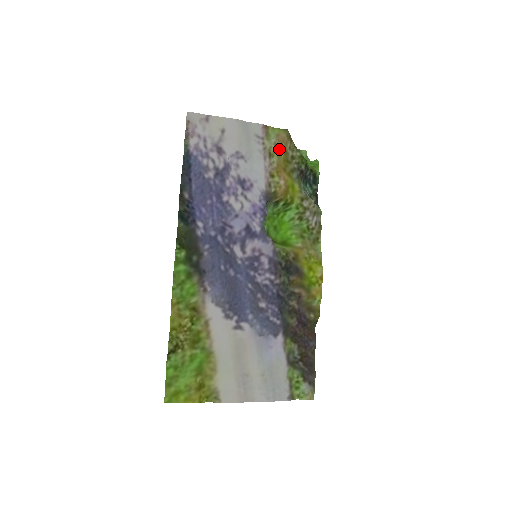
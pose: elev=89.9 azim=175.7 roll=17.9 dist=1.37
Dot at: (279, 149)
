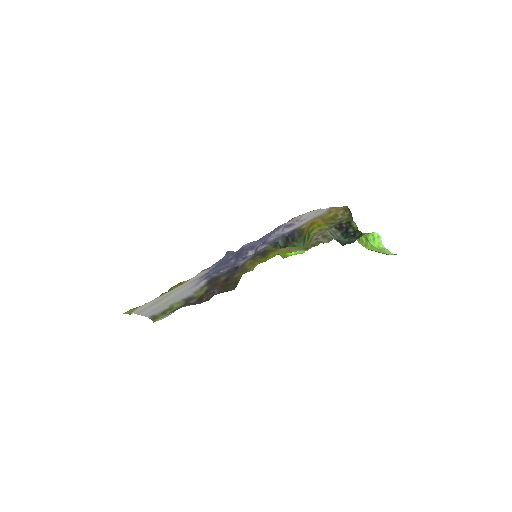
Dot at: (329, 212)
